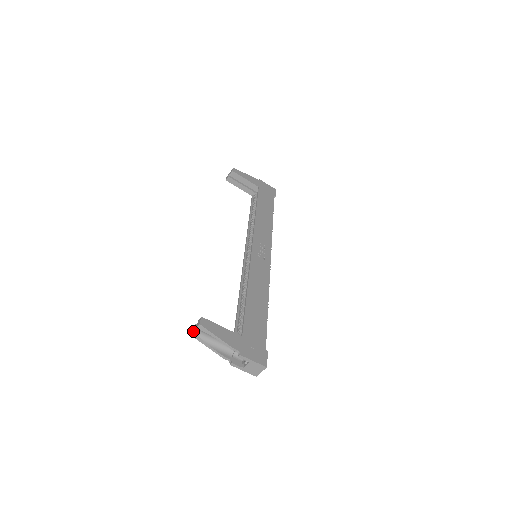
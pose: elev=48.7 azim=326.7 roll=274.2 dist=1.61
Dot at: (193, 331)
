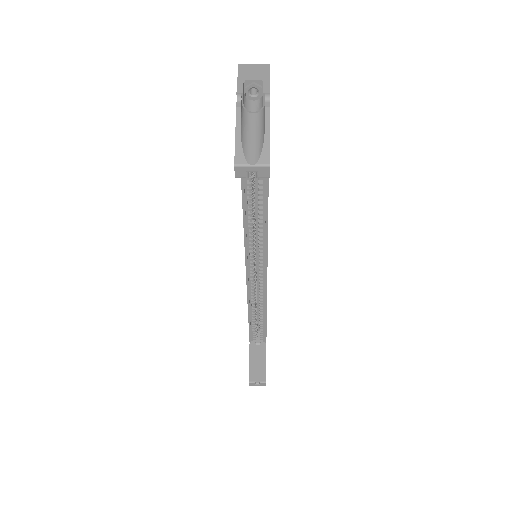
Dot at: occluded
